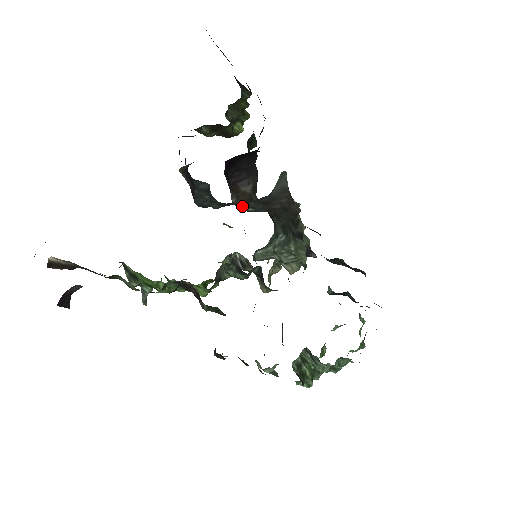
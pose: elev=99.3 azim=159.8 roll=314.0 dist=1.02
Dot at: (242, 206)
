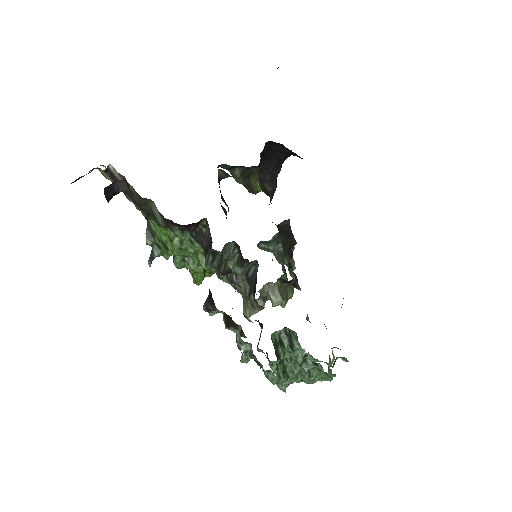
Dot at: (263, 191)
